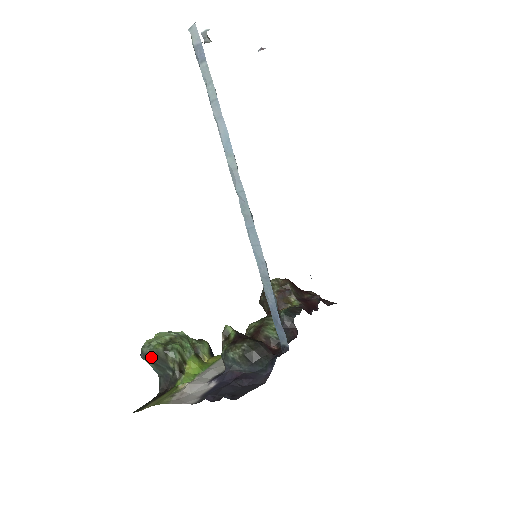
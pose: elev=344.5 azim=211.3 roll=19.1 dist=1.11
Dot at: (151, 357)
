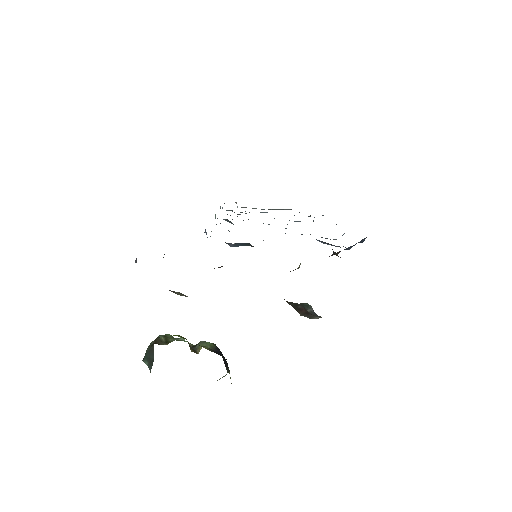
Dot at: (147, 354)
